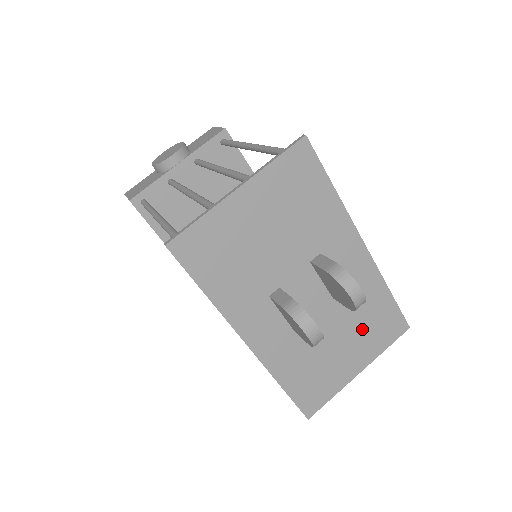
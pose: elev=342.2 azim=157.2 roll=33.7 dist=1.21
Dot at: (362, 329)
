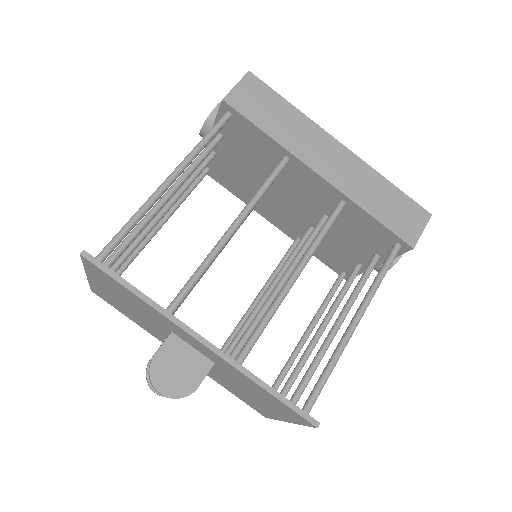
Dot at: (261, 397)
